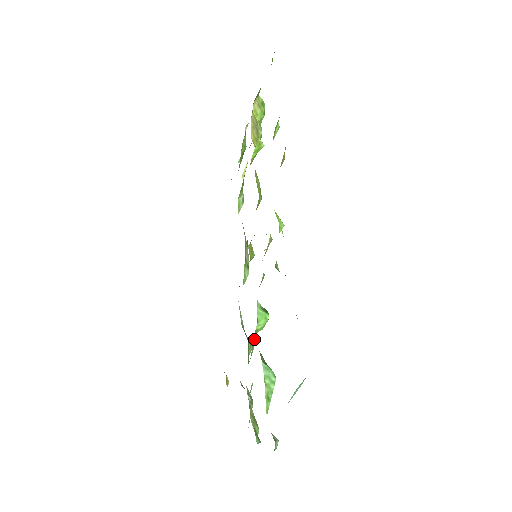
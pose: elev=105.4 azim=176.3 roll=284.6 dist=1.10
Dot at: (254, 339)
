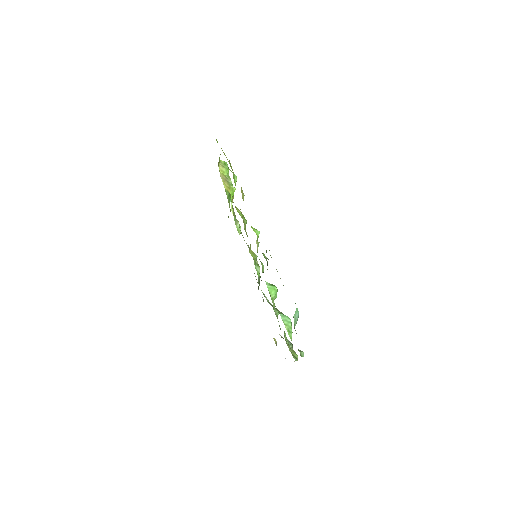
Dot at: (273, 304)
